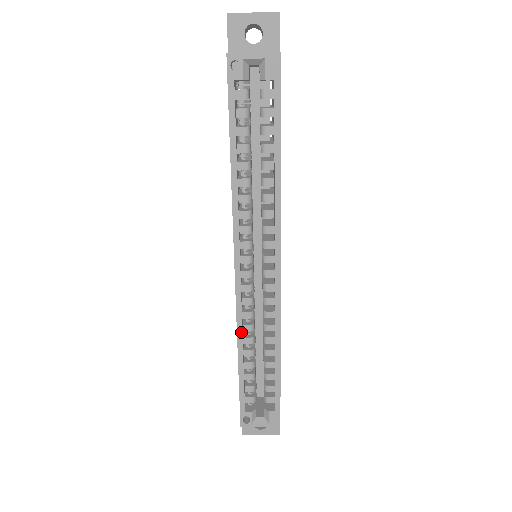
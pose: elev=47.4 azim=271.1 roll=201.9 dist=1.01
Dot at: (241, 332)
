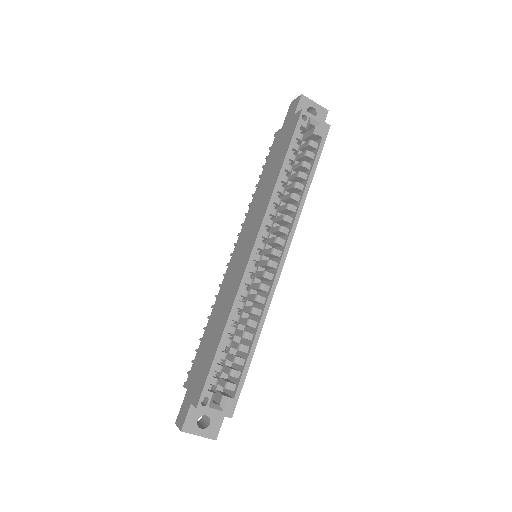
Dot at: (237, 305)
